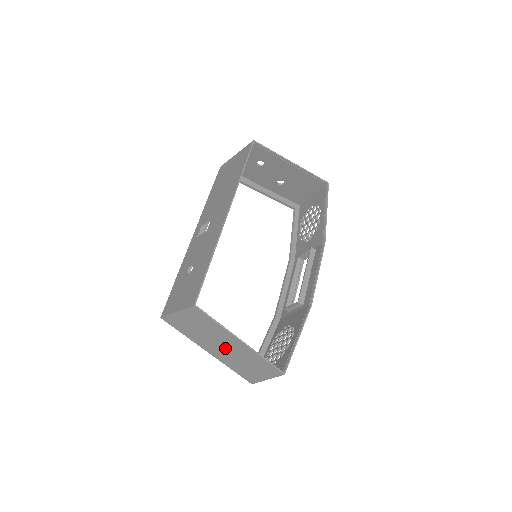
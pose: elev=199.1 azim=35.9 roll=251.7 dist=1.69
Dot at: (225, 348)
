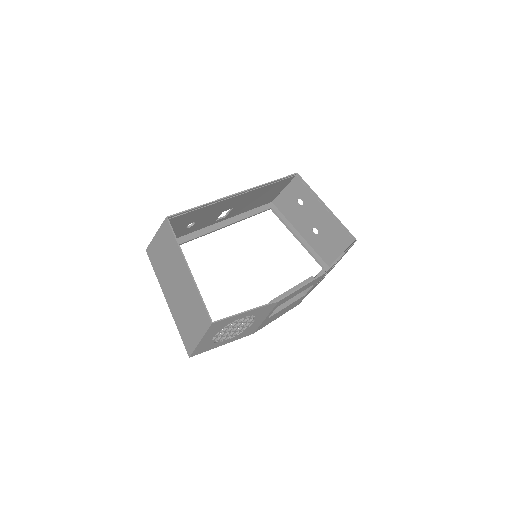
Dot at: (178, 287)
